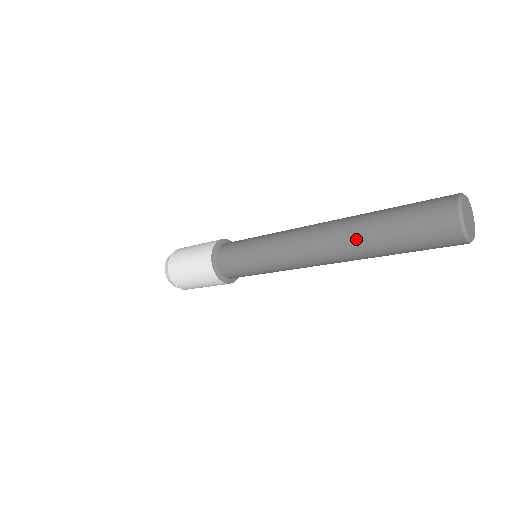
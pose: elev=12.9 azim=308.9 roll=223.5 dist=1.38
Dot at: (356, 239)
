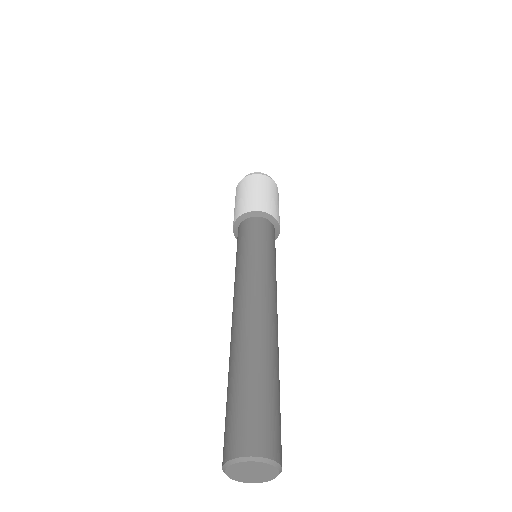
Dot at: occluded
